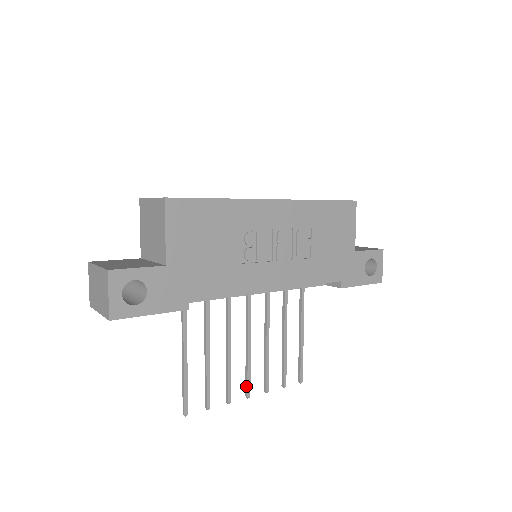
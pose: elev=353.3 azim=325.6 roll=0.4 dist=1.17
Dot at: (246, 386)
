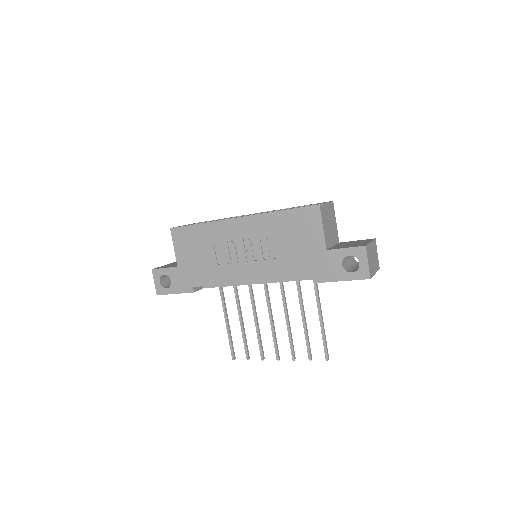
Dot at: (275, 351)
